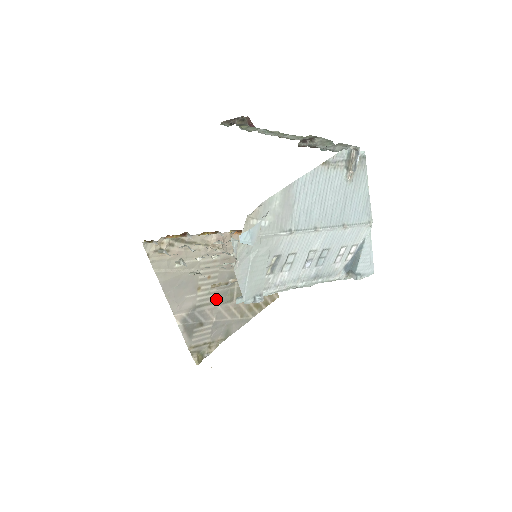
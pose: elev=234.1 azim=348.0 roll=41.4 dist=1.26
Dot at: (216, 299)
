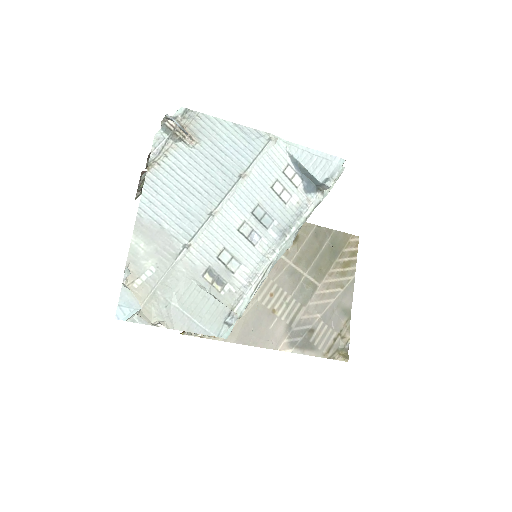
Dot at: (300, 301)
